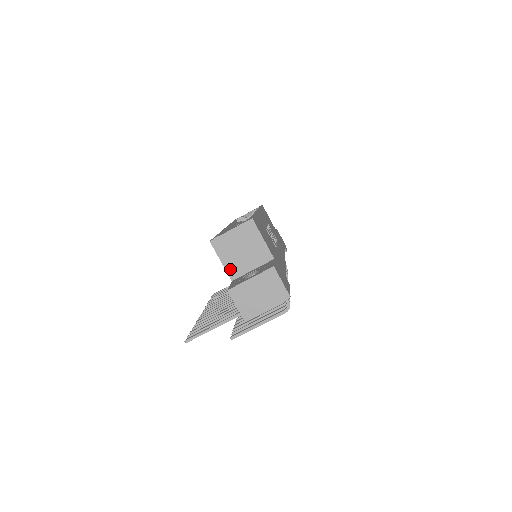
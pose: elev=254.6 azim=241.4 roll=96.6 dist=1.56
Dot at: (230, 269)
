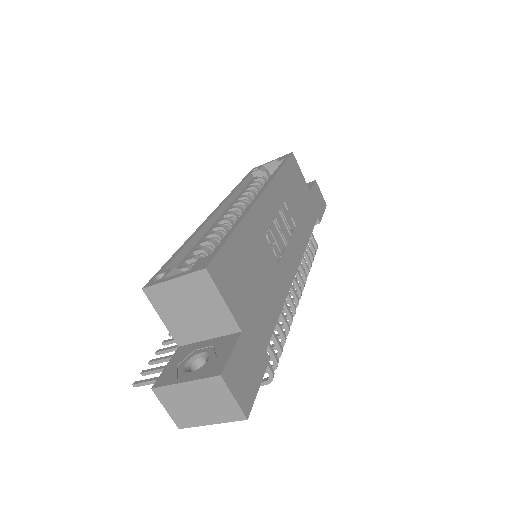
Dot at: (175, 331)
